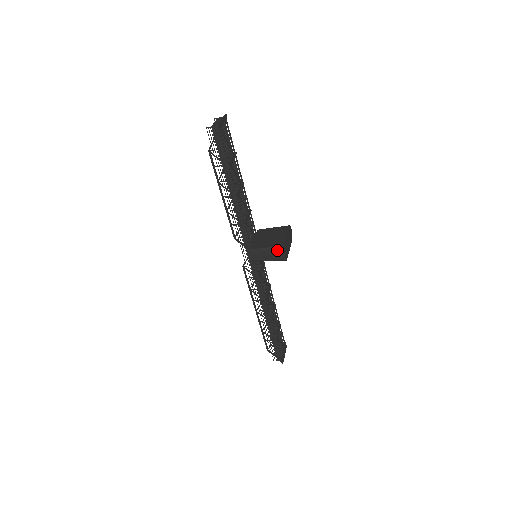
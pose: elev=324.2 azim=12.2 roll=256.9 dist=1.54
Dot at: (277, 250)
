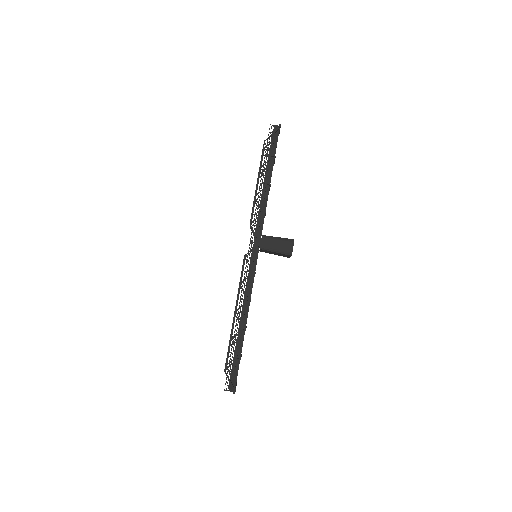
Dot at: (288, 241)
